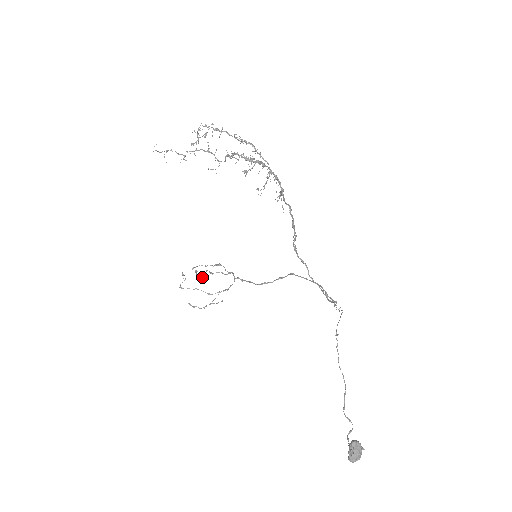
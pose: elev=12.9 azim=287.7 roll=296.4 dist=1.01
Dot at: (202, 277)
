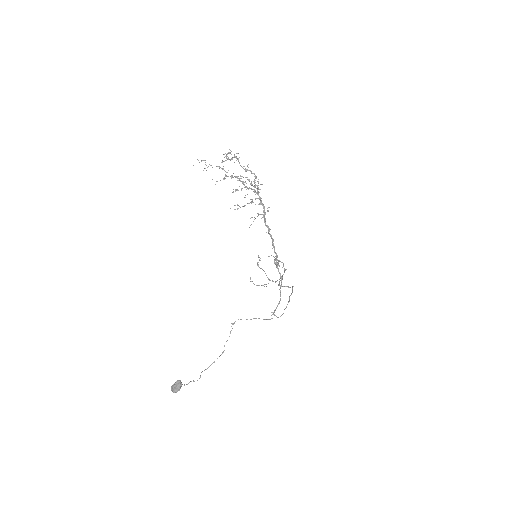
Dot at: (276, 266)
